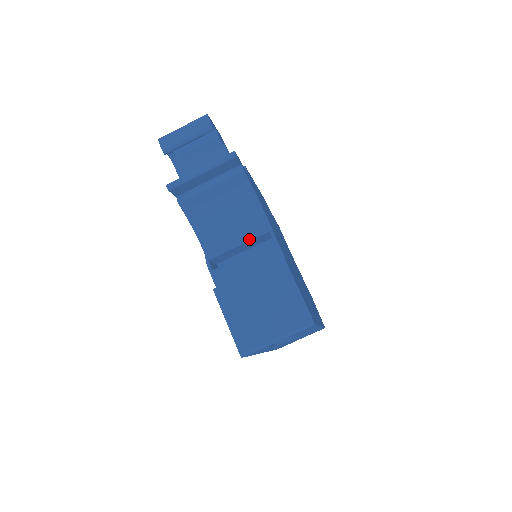
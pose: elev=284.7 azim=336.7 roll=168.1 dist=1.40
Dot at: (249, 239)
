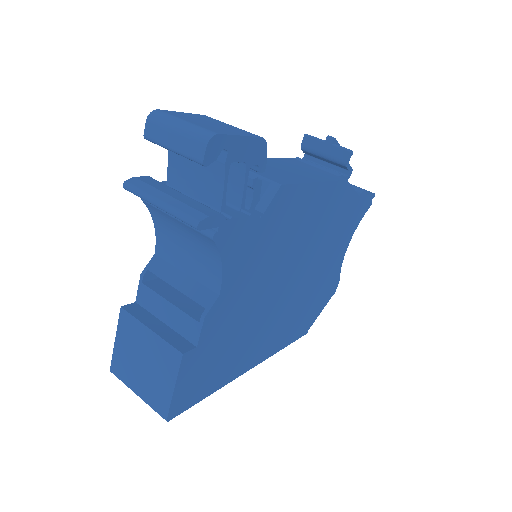
Dot at: (187, 293)
